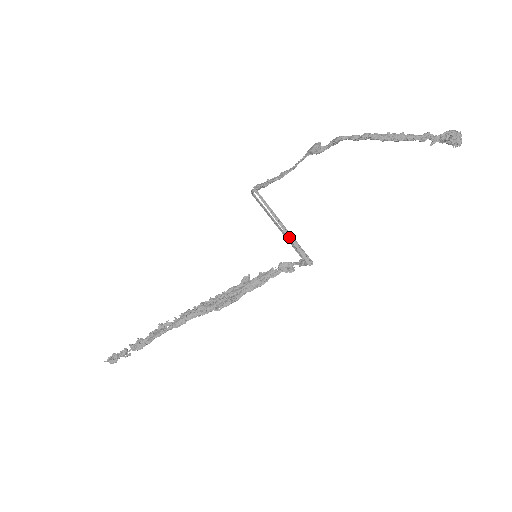
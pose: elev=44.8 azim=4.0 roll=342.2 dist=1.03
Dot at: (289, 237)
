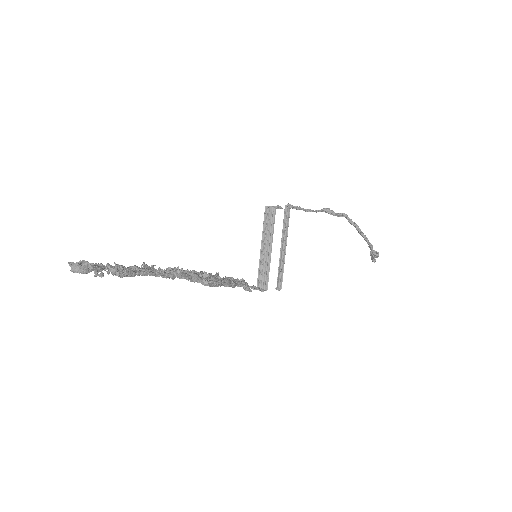
Dot at: (281, 257)
